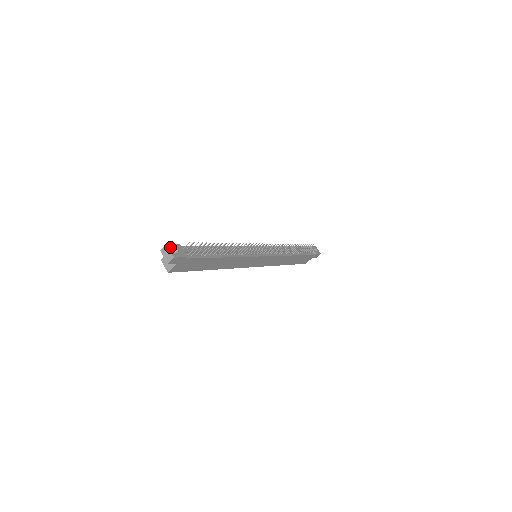
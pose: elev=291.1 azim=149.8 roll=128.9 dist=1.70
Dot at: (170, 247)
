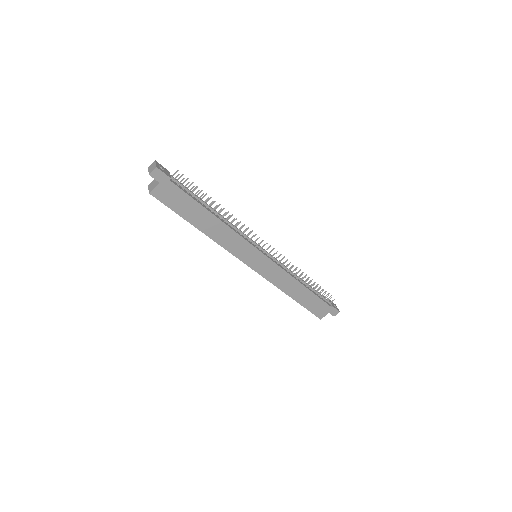
Dot at: (157, 163)
